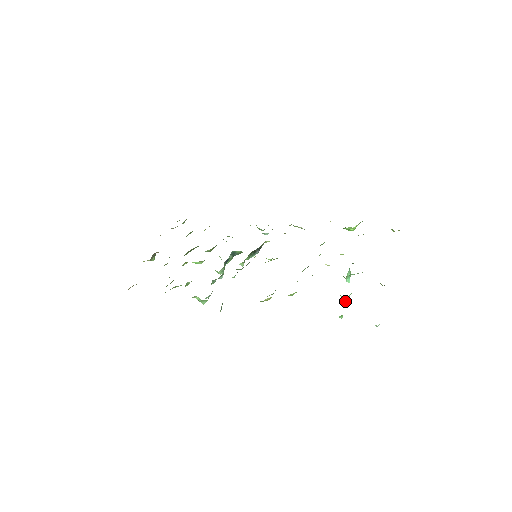
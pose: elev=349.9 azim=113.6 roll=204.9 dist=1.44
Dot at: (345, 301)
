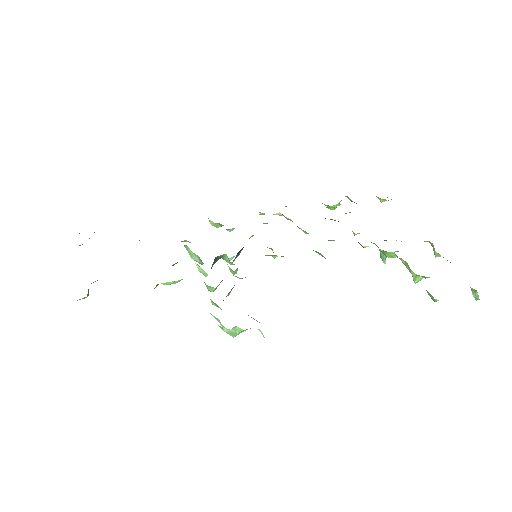
Dot at: (417, 282)
